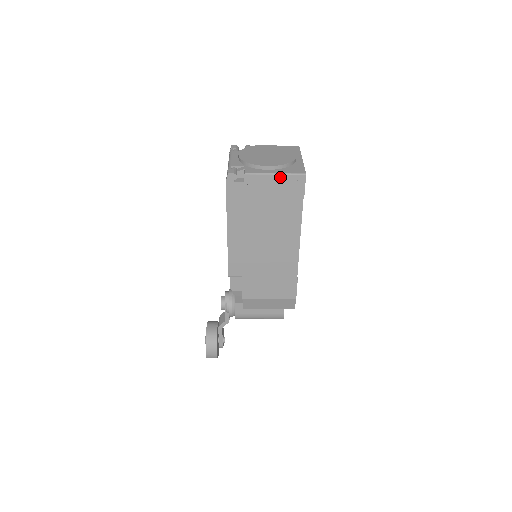
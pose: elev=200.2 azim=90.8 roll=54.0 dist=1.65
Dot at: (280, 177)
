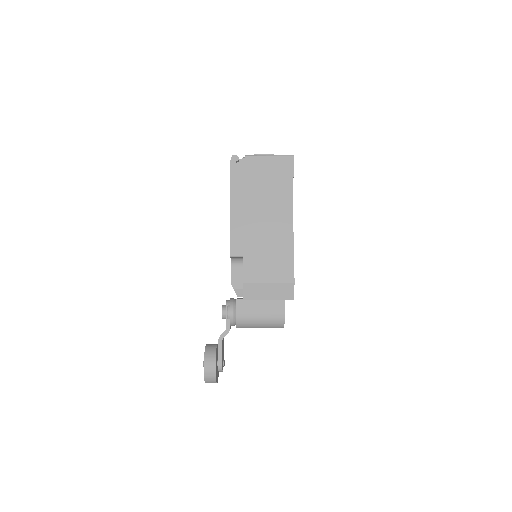
Dot at: (273, 158)
